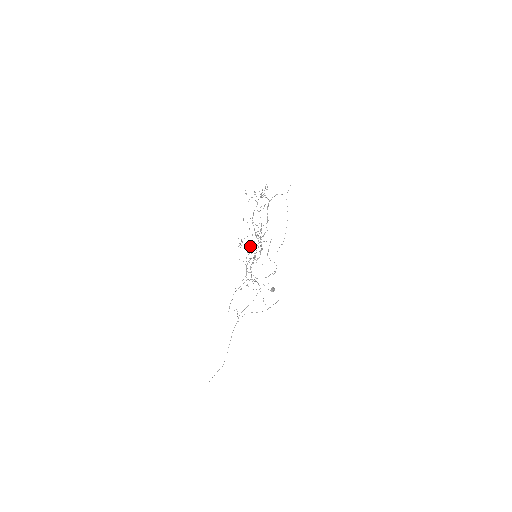
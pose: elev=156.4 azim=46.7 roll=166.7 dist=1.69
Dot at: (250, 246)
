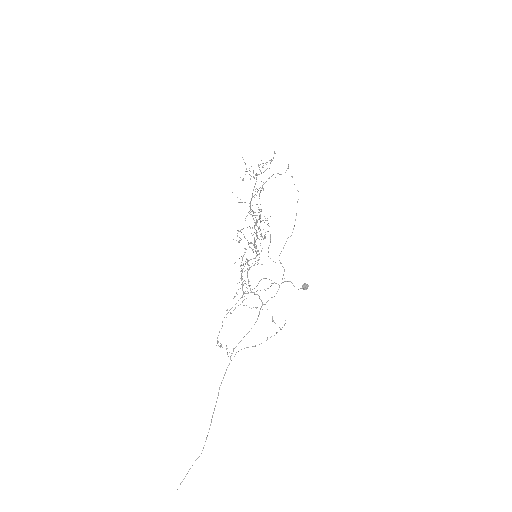
Dot at: occluded
